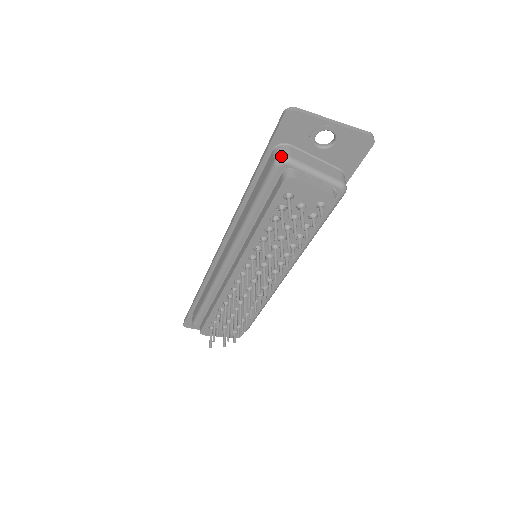
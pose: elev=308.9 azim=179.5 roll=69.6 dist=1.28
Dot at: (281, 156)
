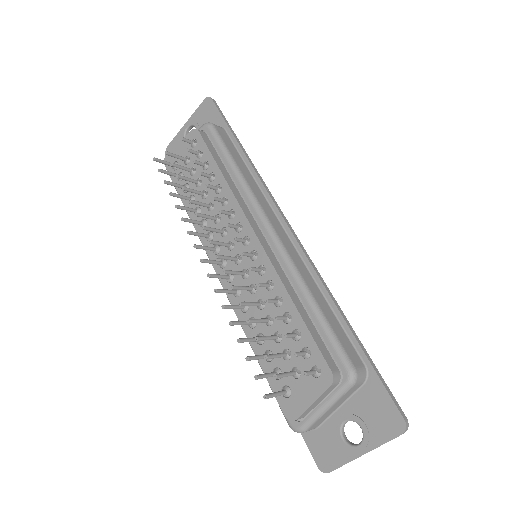
Dot at: occluded
